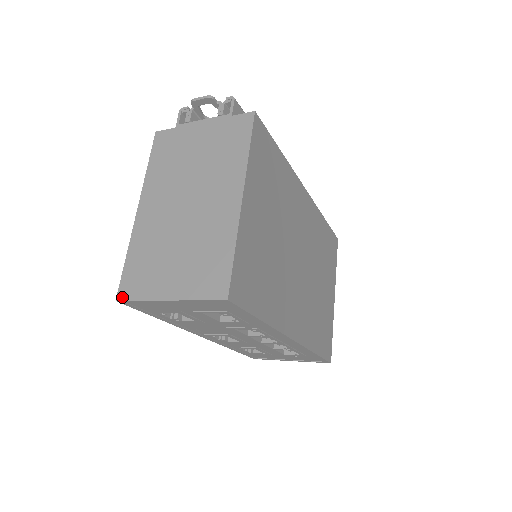
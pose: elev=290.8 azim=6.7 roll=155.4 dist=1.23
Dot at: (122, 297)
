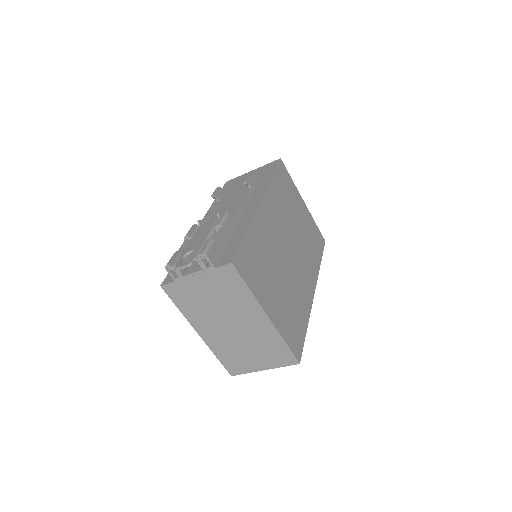
Dot at: (234, 374)
